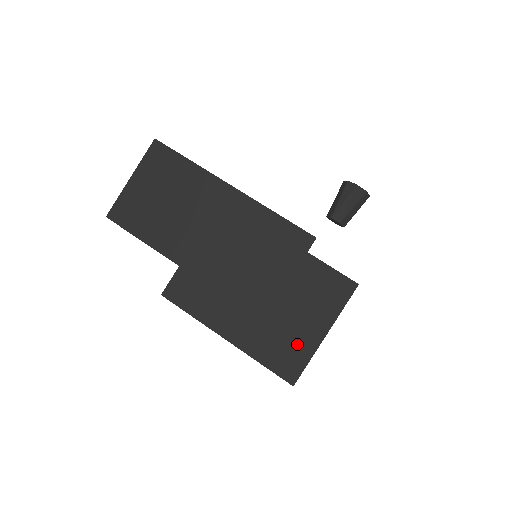
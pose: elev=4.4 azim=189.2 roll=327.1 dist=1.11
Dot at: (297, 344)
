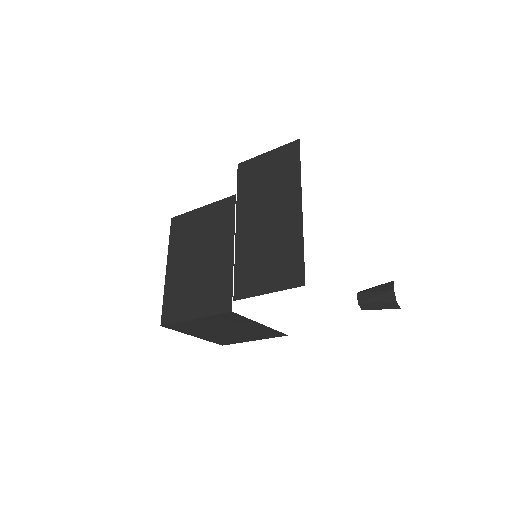
Dot at: (182, 308)
